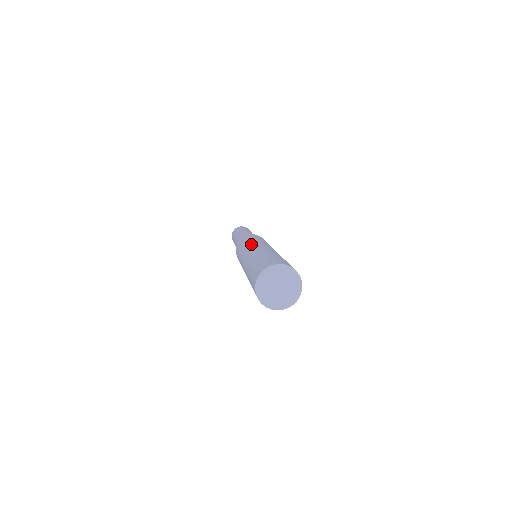
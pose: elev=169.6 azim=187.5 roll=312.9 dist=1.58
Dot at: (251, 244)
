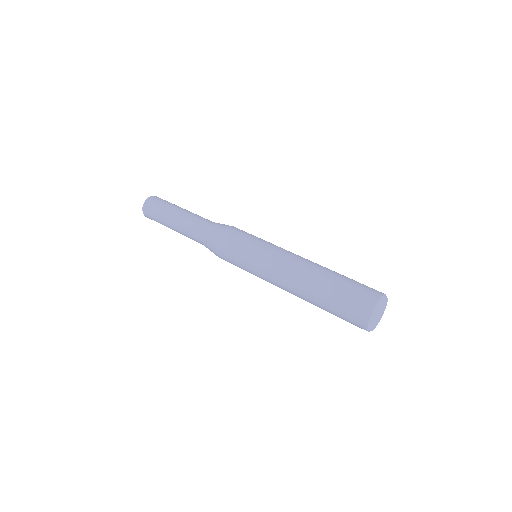
Dot at: (271, 258)
